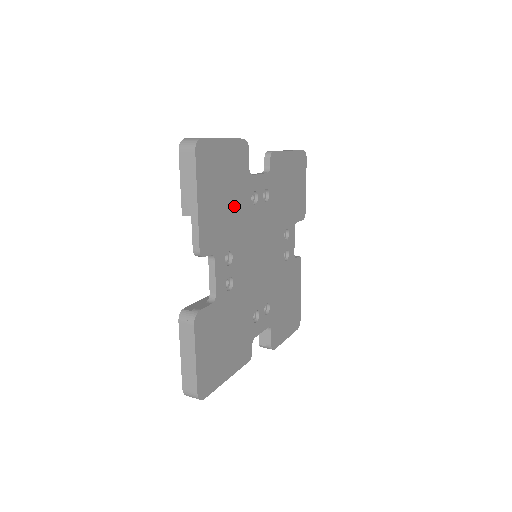
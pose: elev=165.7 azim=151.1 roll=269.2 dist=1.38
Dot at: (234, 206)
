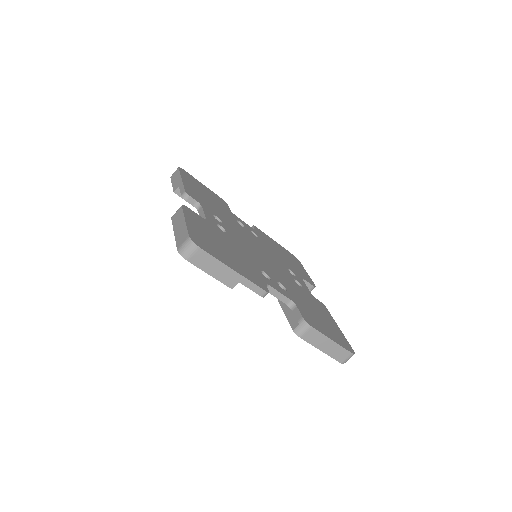
Dot at: (230, 247)
